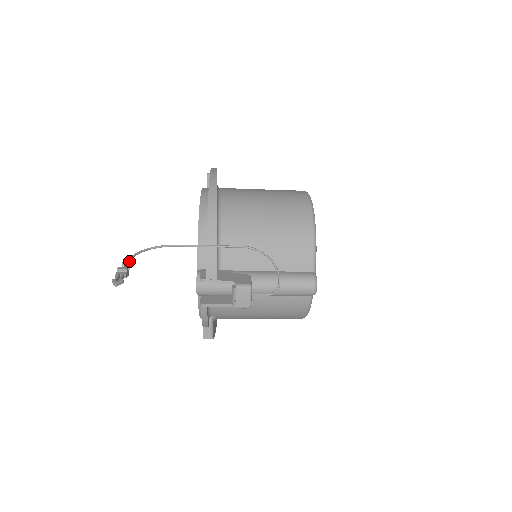
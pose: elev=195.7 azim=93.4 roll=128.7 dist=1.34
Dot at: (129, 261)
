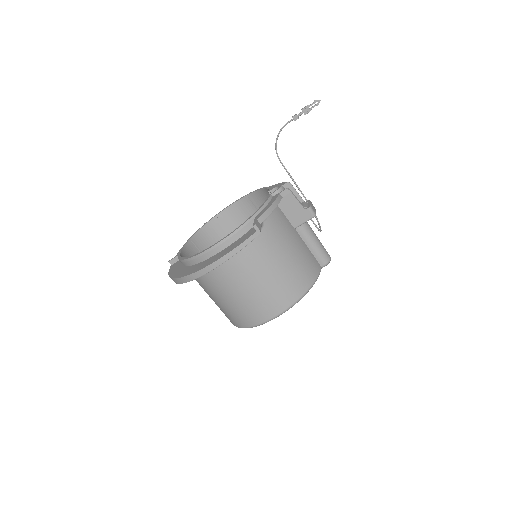
Dot at: (296, 119)
